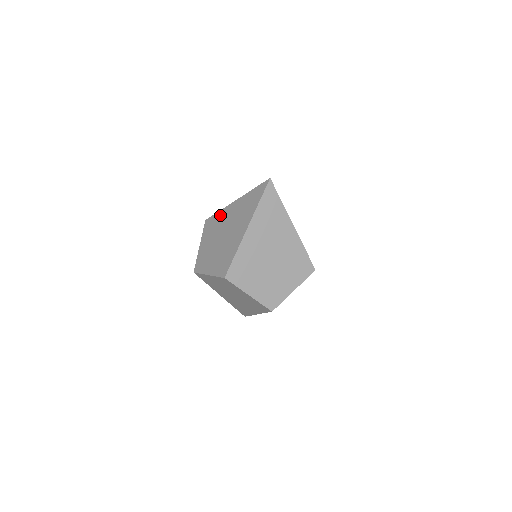
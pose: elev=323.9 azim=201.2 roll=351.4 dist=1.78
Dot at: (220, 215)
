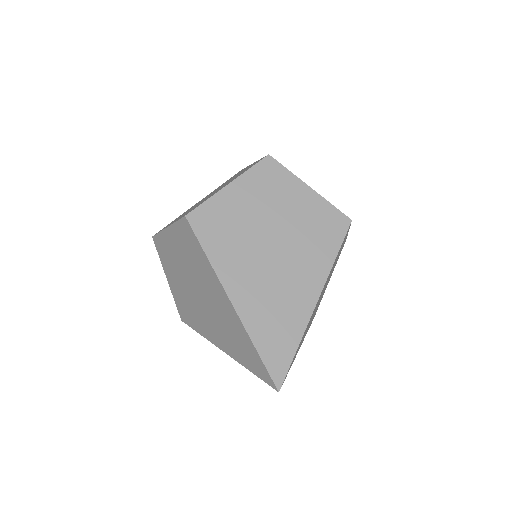
Dot at: occluded
